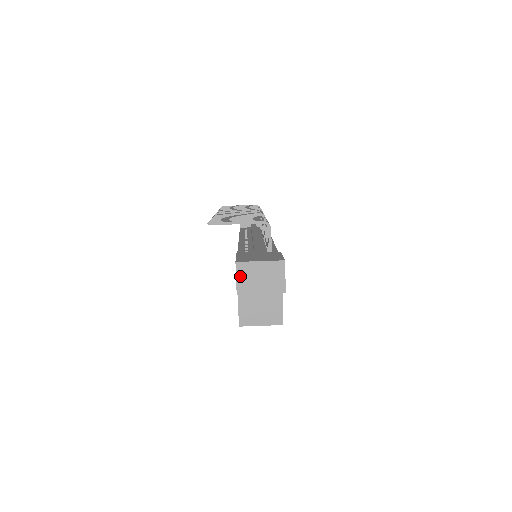
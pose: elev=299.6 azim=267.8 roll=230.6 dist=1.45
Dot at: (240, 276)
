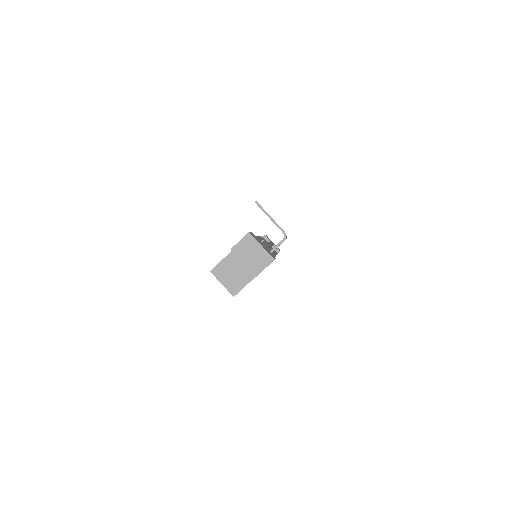
Dot at: (243, 242)
